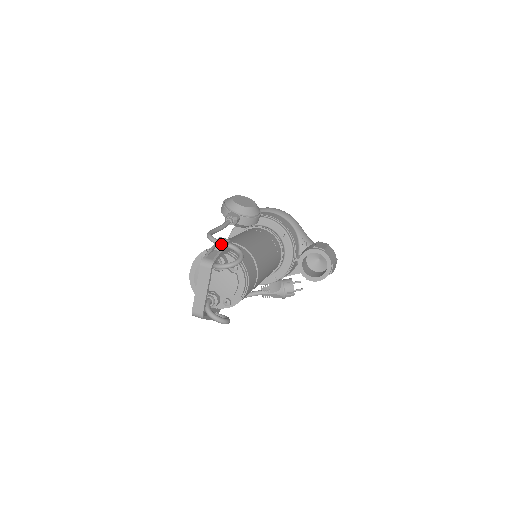
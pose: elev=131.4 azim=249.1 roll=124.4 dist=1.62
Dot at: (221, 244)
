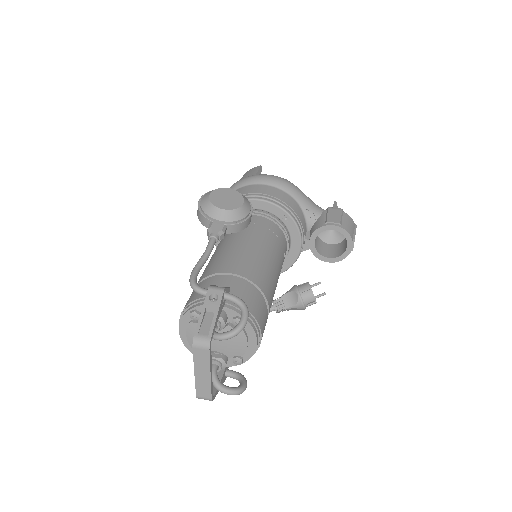
Dot at: (213, 299)
